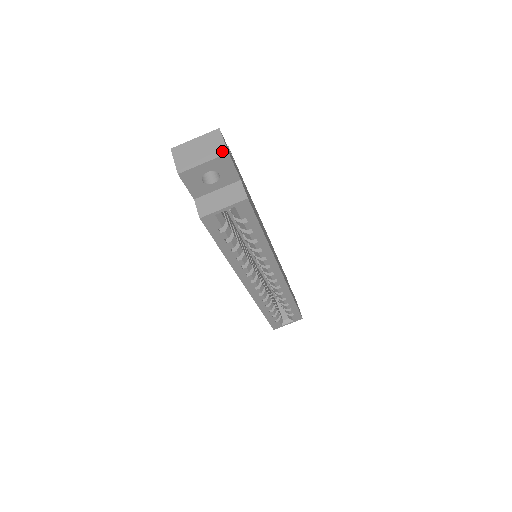
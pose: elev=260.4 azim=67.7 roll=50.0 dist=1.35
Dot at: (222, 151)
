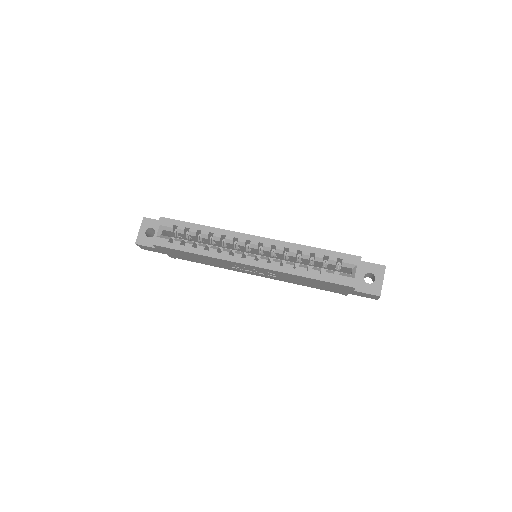
Dot at: (143, 221)
